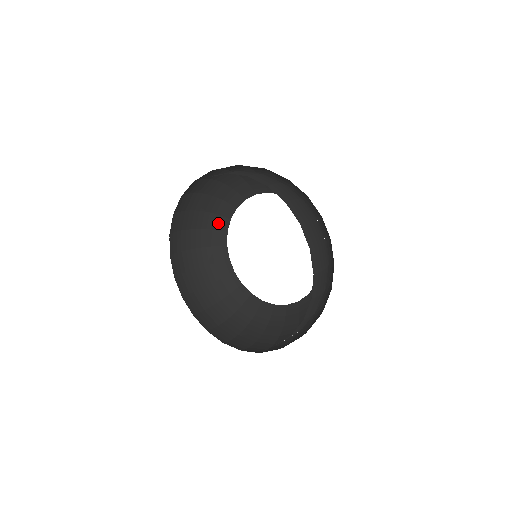
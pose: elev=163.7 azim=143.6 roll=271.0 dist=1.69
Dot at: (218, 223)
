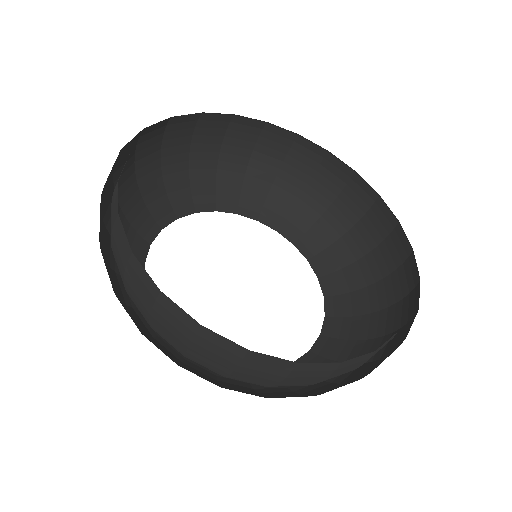
Dot at: (203, 194)
